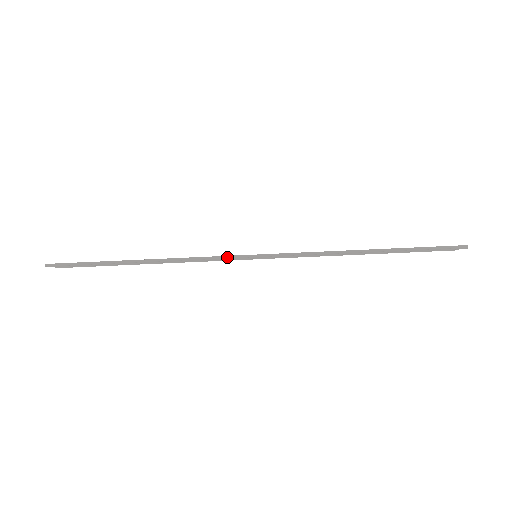
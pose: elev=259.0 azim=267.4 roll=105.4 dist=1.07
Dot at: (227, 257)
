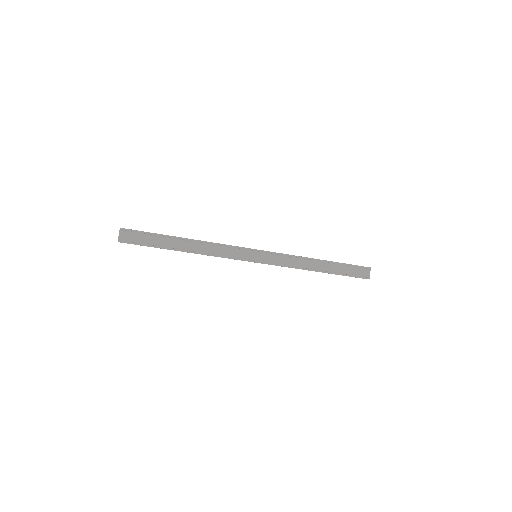
Dot at: occluded
